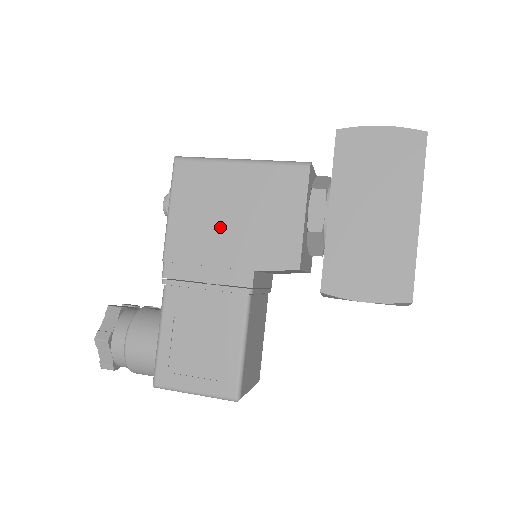
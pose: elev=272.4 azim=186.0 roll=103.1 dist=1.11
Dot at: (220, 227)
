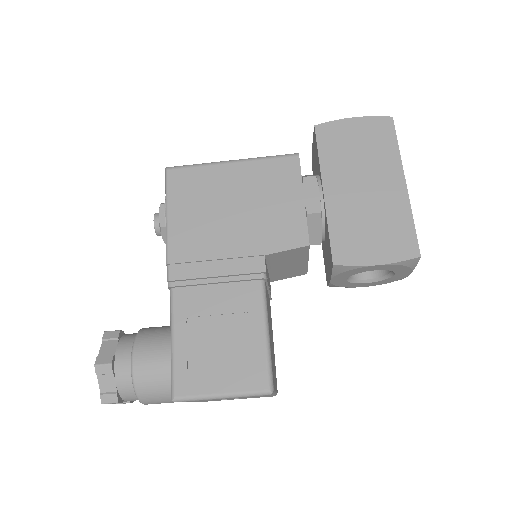
Dot at: (223, 221)
